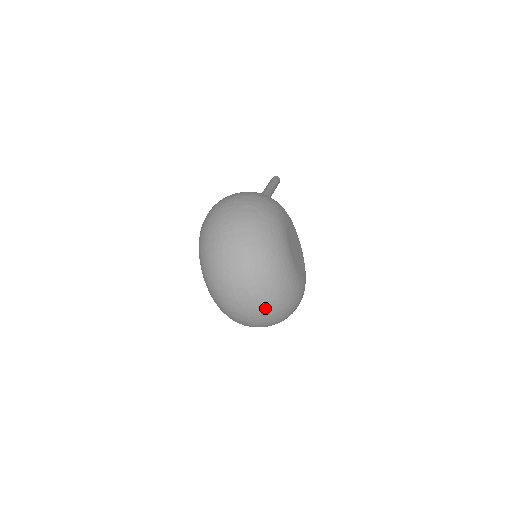
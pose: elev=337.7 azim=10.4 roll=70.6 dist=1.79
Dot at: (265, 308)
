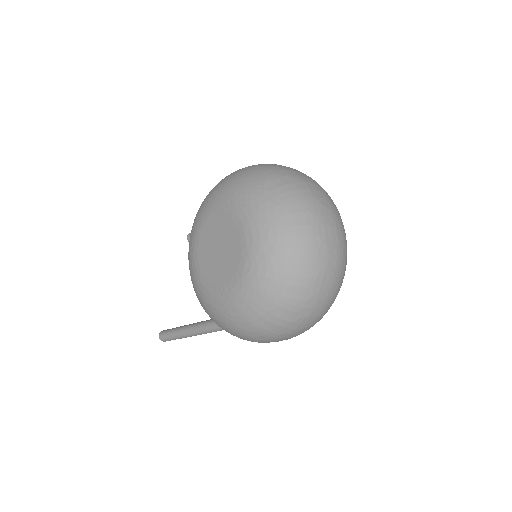
Dot at: (341, 270)
